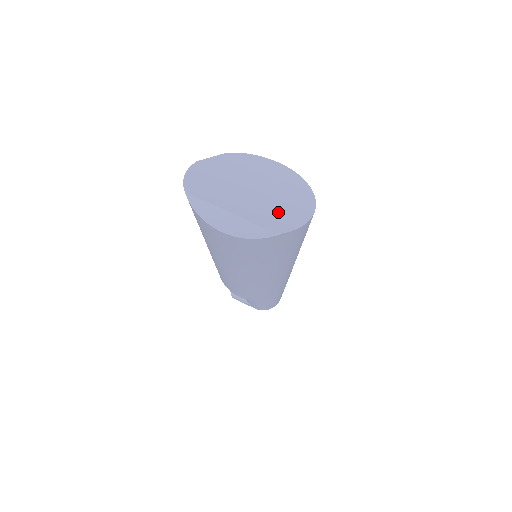
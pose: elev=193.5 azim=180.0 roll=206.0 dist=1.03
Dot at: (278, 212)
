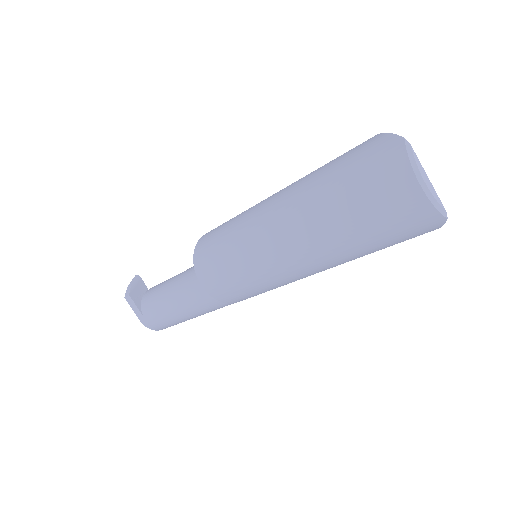
Dot at: occluded
